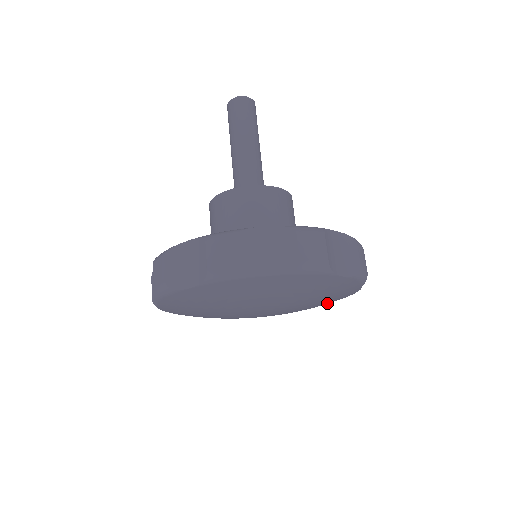
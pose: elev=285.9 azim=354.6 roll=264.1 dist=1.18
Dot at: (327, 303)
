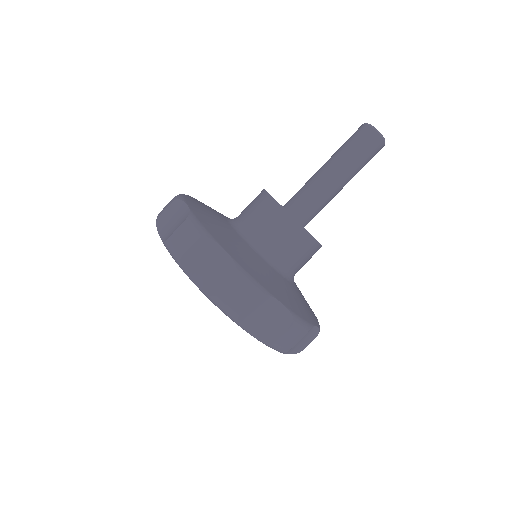
Dot at: occluded
